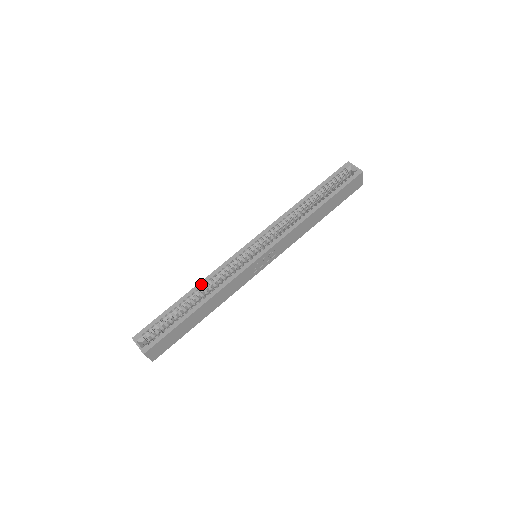
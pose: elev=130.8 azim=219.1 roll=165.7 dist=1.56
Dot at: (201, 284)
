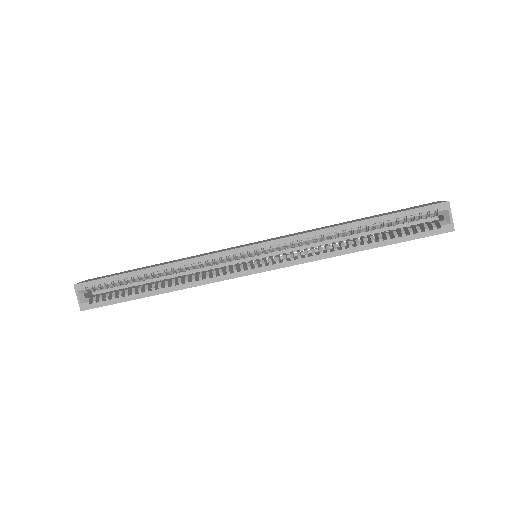
Dot at: (173, 266)
